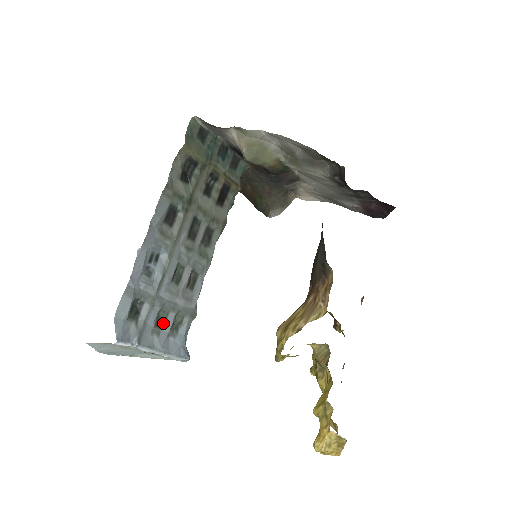
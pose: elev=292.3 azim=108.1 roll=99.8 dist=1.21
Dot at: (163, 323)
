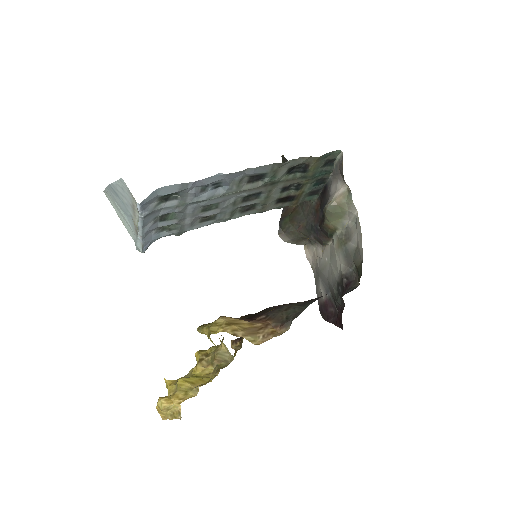
Dot at: (165, 220)
